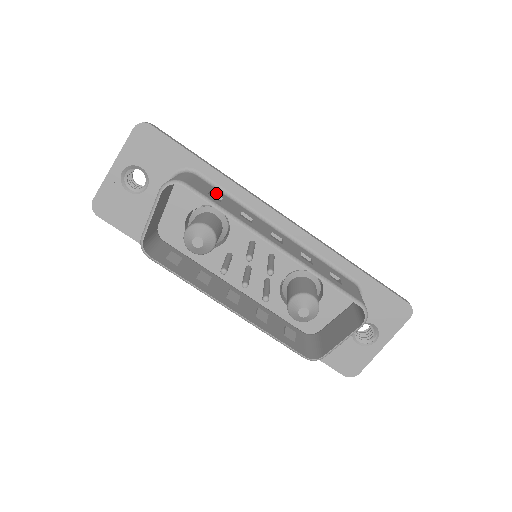
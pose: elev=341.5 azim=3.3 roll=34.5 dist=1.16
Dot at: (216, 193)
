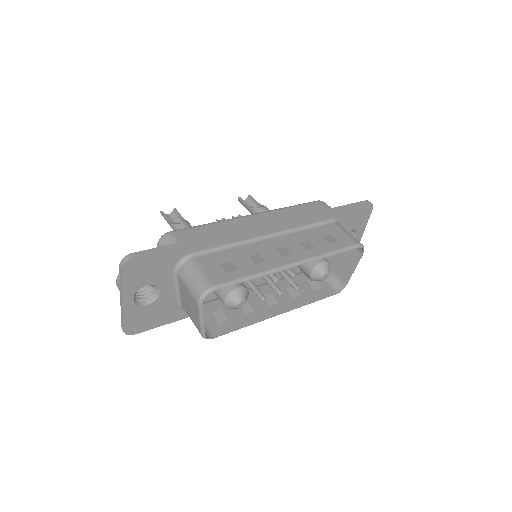
Dot at: (222, 260)
